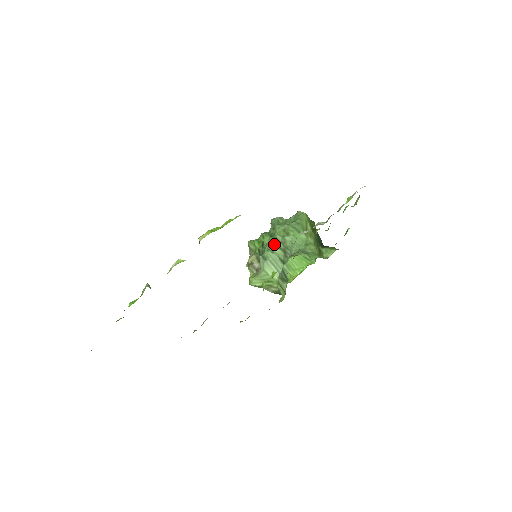
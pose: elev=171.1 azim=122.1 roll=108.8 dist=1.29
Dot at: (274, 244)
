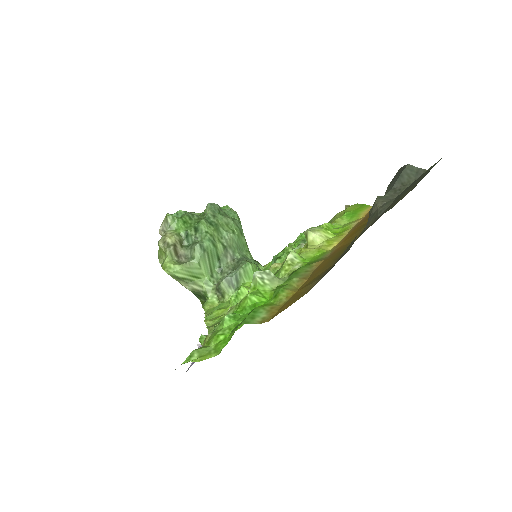
Dot at: (216, 236)
